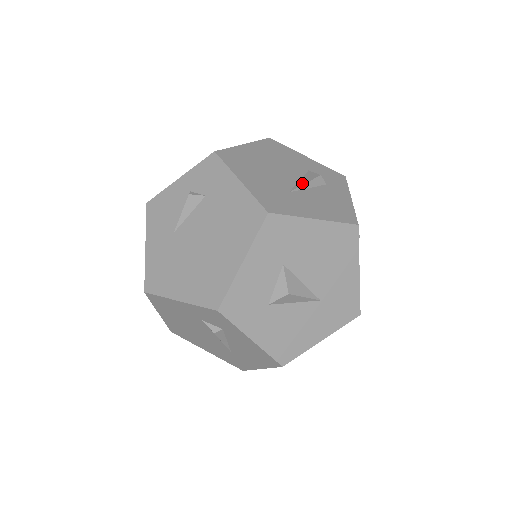
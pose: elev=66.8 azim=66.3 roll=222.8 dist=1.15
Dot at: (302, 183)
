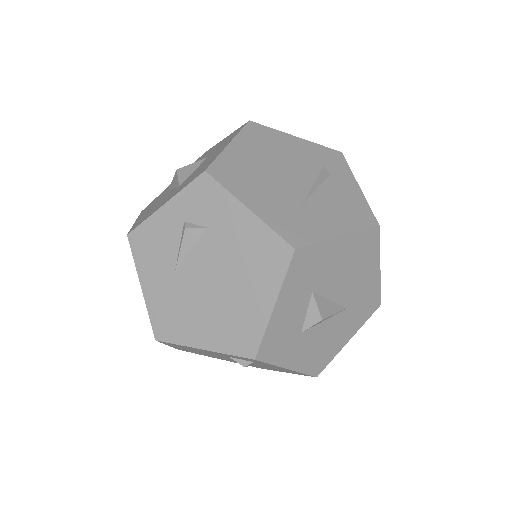
Dot at: (309, 185)
